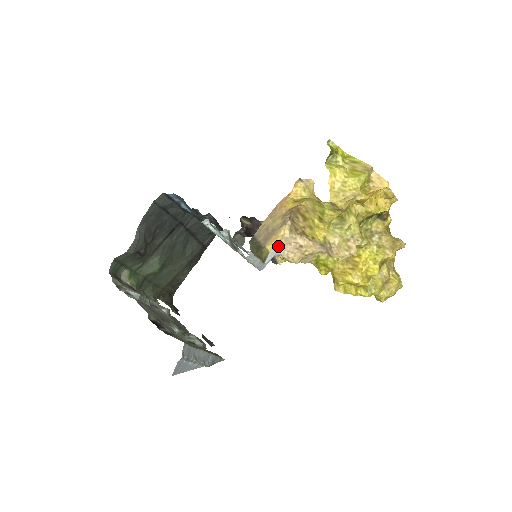
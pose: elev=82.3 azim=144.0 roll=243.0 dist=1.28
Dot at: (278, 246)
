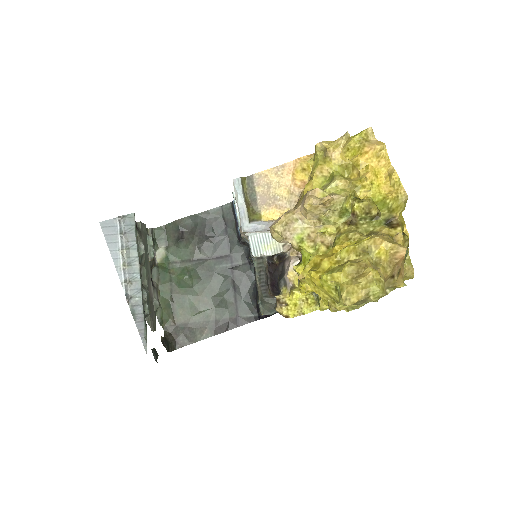
Dot at: (273, 221)
